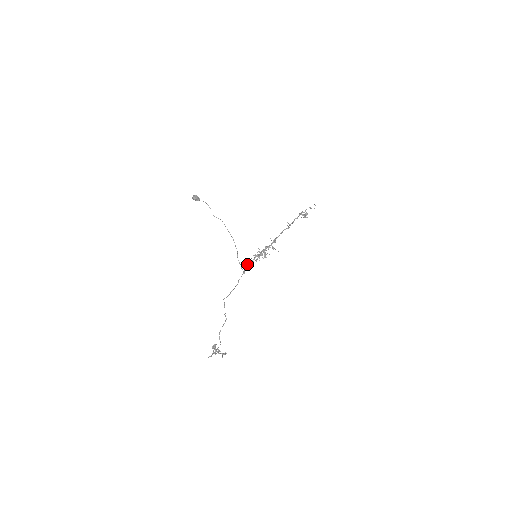
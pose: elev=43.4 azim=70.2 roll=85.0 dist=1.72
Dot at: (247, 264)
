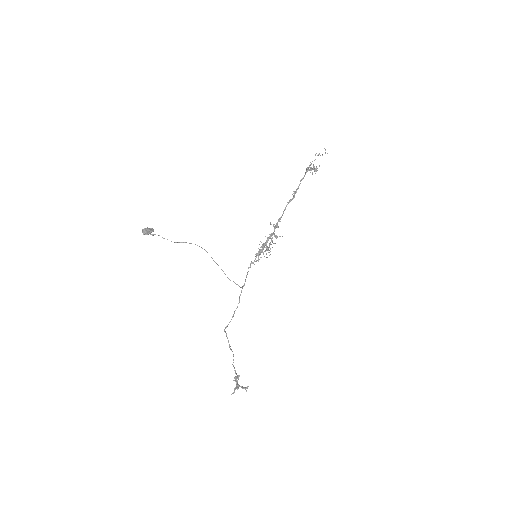
Dot at: occluded
